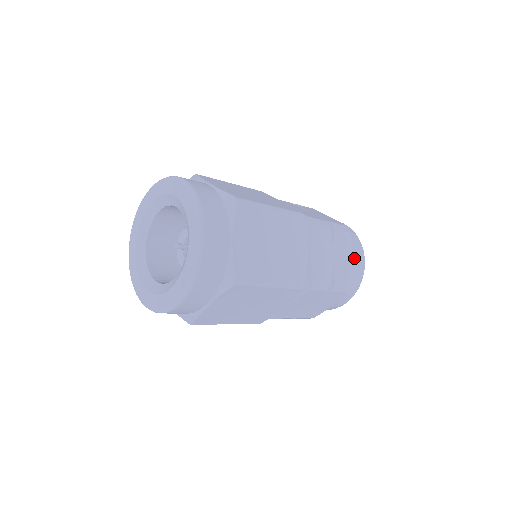
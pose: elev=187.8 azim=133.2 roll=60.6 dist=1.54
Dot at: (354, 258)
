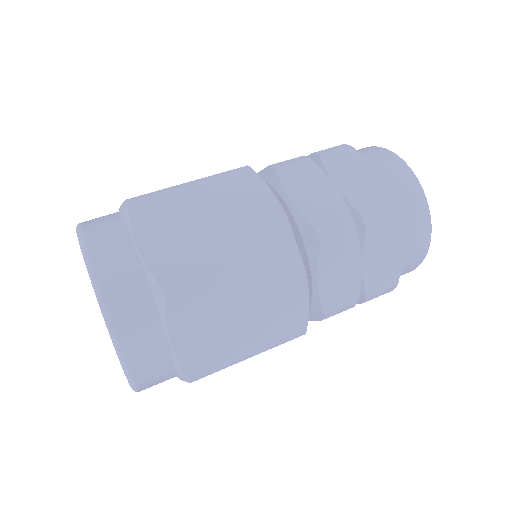
Dot at: occluded
